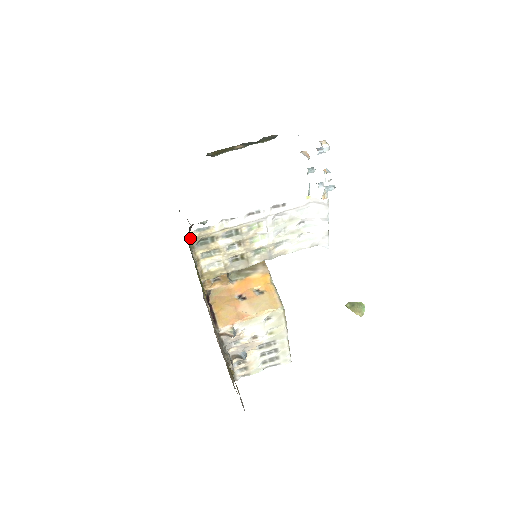
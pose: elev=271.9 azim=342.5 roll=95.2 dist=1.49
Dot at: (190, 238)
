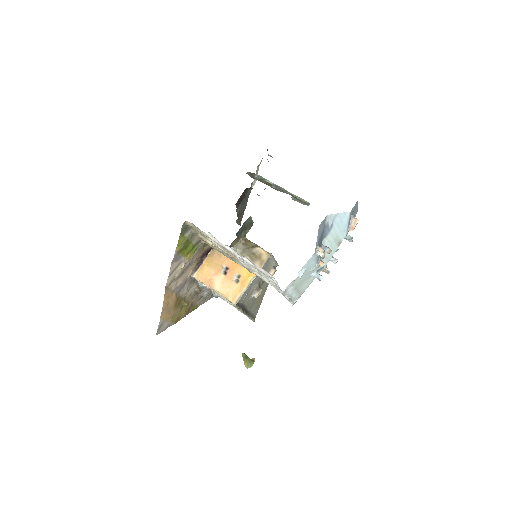
Dot at: (187, 223)
